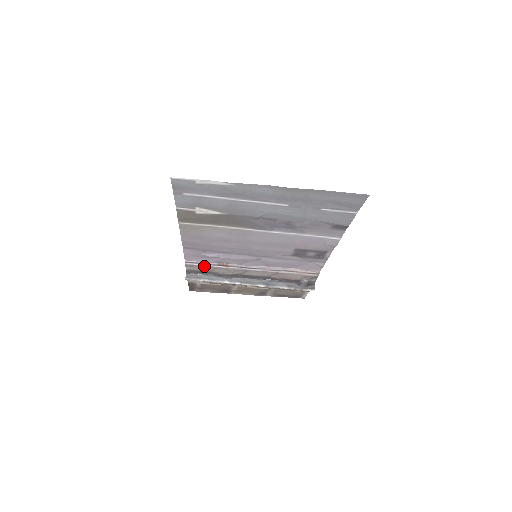
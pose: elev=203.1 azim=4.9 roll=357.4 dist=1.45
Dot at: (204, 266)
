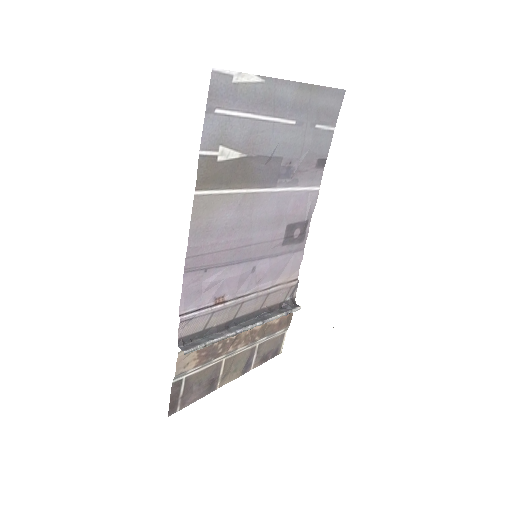
Dot at: (200, 315)
